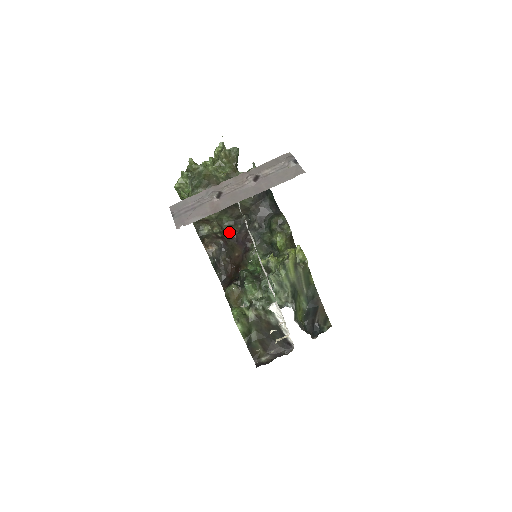
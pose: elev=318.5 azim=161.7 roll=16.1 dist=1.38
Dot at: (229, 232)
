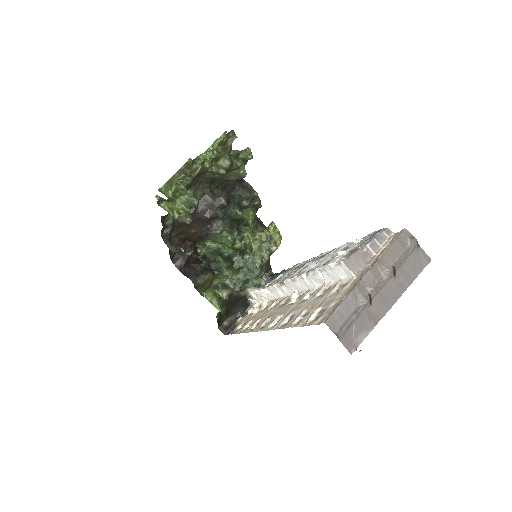
Dot at: occluded
